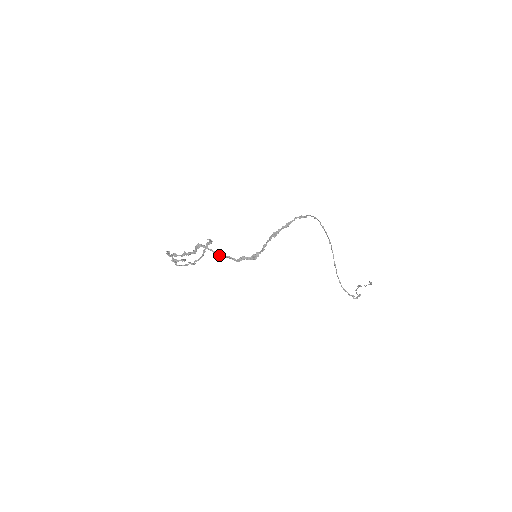
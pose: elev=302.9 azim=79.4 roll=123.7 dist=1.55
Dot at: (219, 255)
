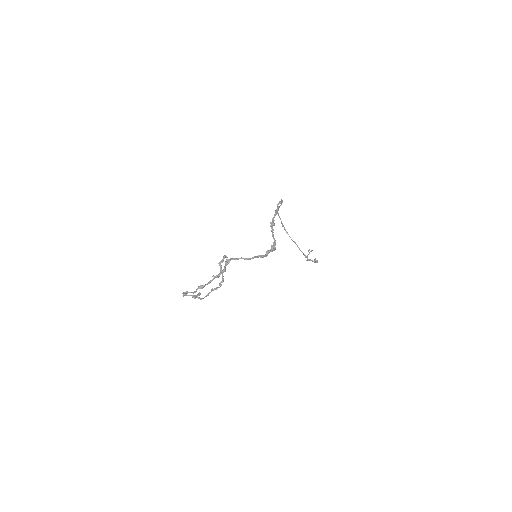
Dot at: (250, 259)
